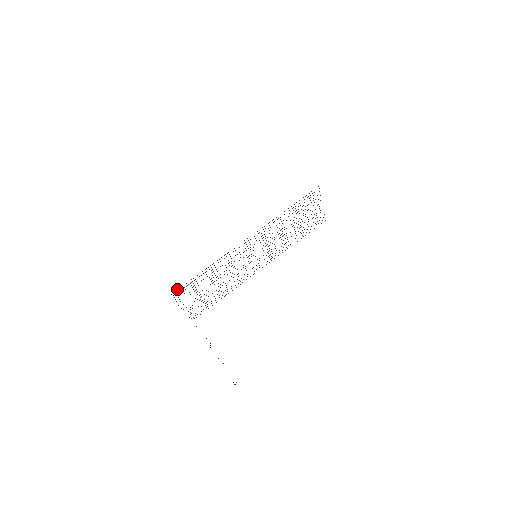
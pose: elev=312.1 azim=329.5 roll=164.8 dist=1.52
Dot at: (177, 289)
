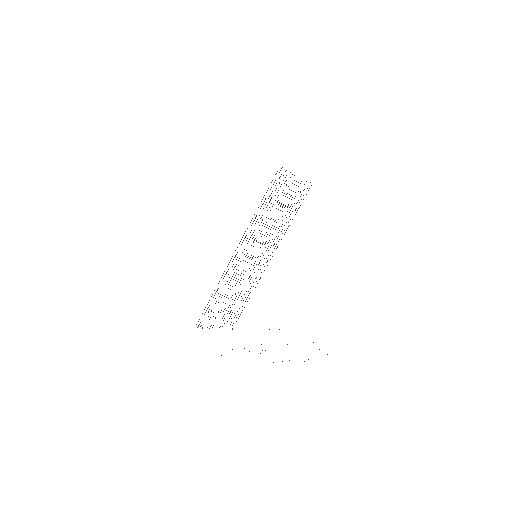
Dot at: occluded
